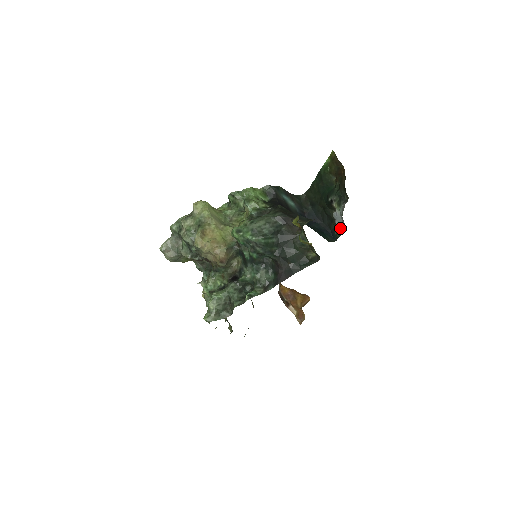
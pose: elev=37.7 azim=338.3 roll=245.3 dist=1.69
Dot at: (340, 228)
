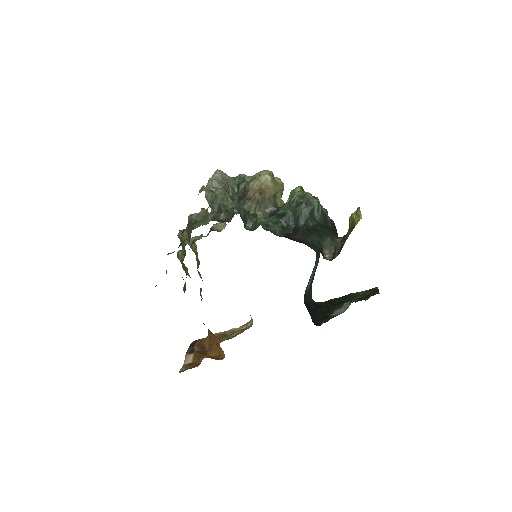
Dot at: (336, 315)
